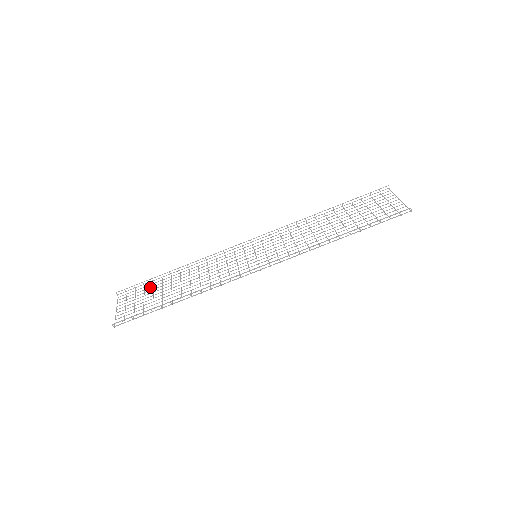
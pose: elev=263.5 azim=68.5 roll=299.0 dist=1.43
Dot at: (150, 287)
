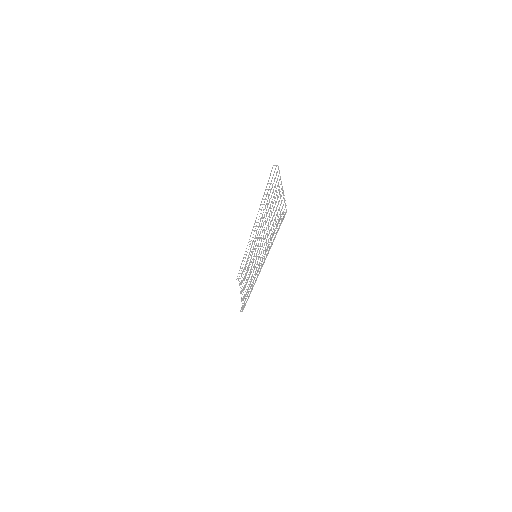
Dot at: occluded
